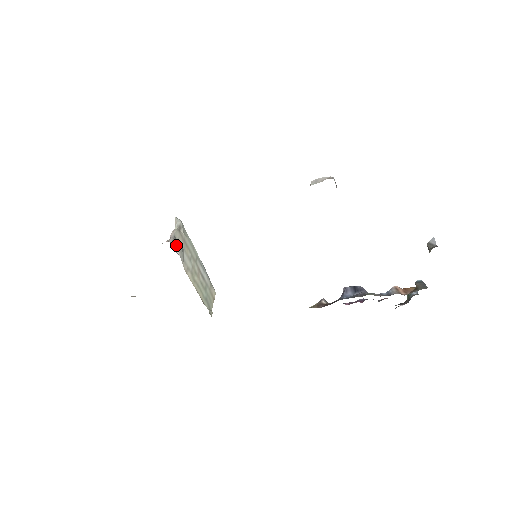
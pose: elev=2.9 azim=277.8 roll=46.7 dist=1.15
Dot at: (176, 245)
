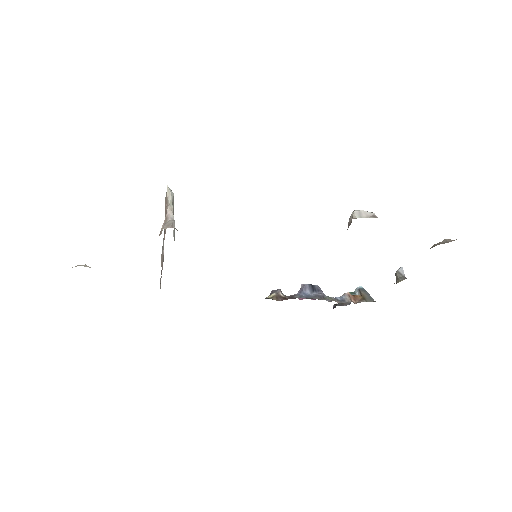
Dot at: occluded
